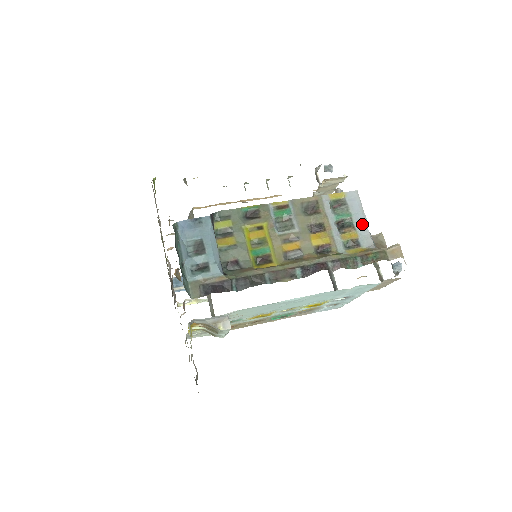
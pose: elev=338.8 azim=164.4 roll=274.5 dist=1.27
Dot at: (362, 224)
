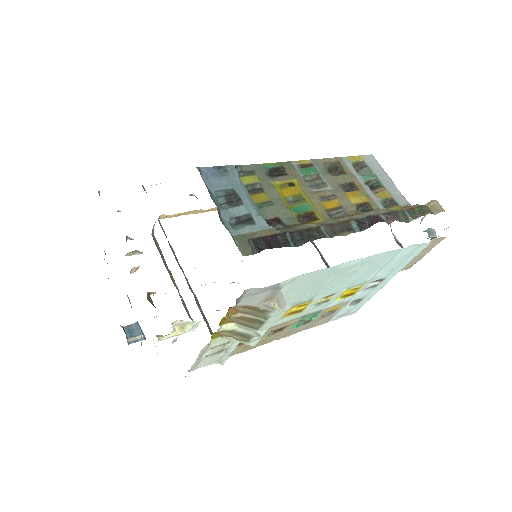
Dot at: (390, 184)
